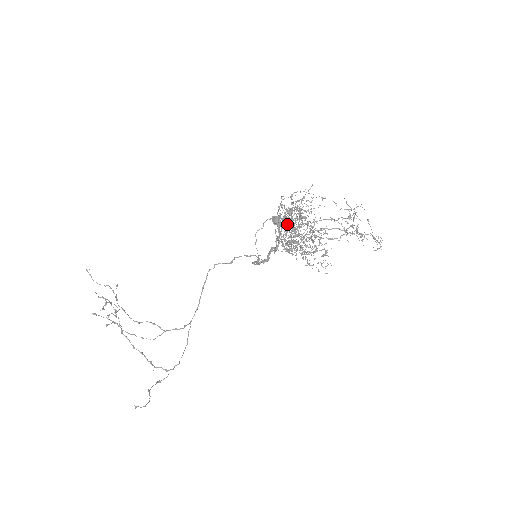
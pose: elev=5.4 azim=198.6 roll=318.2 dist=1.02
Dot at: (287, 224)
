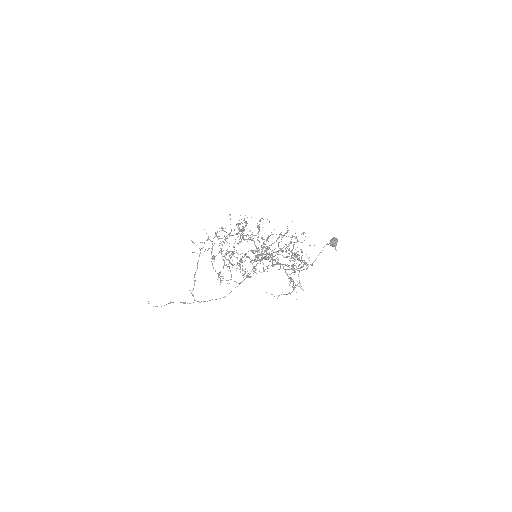
Dot at: (215, 236)
